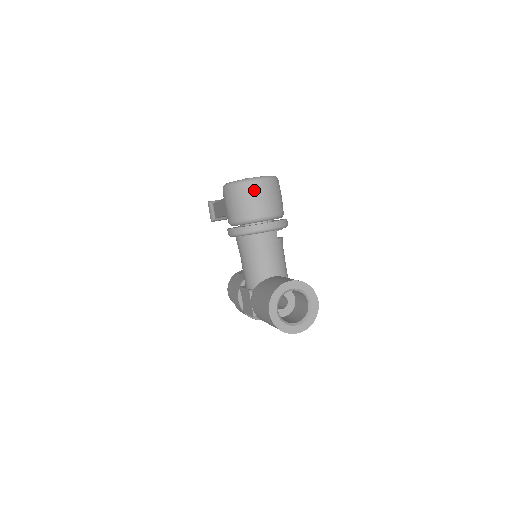
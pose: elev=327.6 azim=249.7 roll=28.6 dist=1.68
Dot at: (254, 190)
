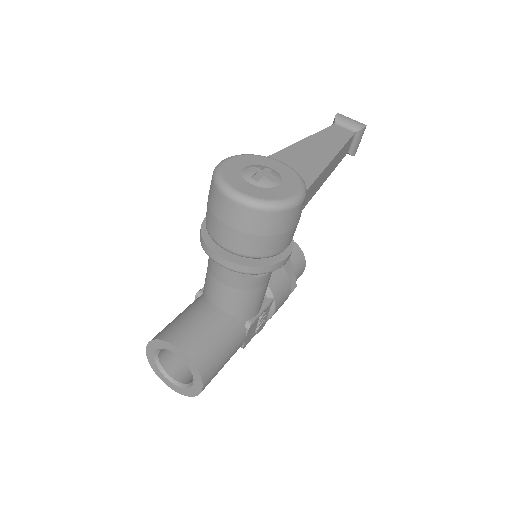
Dot at: (223, 207)
